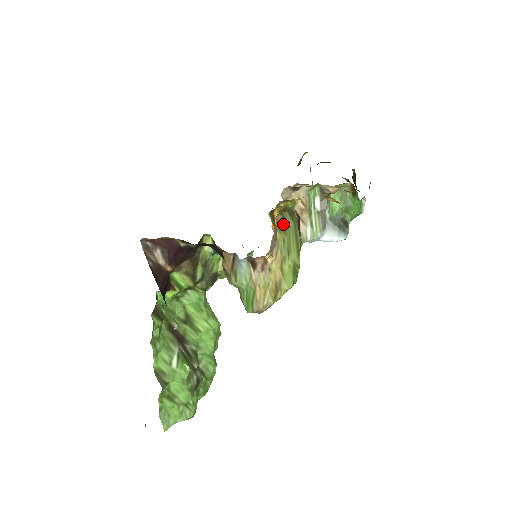
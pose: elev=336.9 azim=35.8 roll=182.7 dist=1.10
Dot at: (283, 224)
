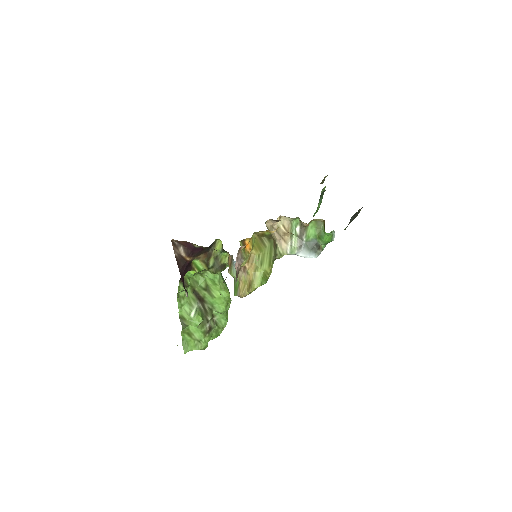
Dot at: (260, 245)
